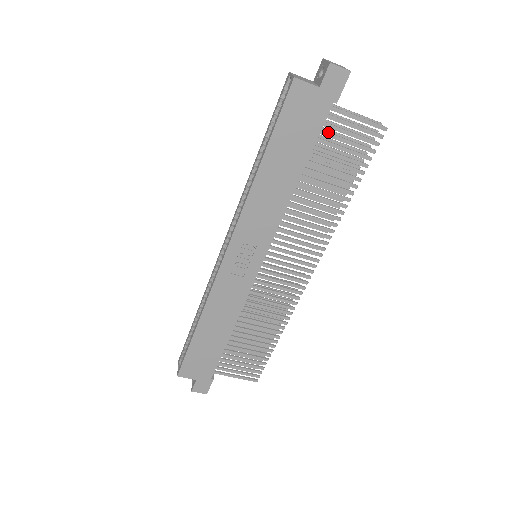
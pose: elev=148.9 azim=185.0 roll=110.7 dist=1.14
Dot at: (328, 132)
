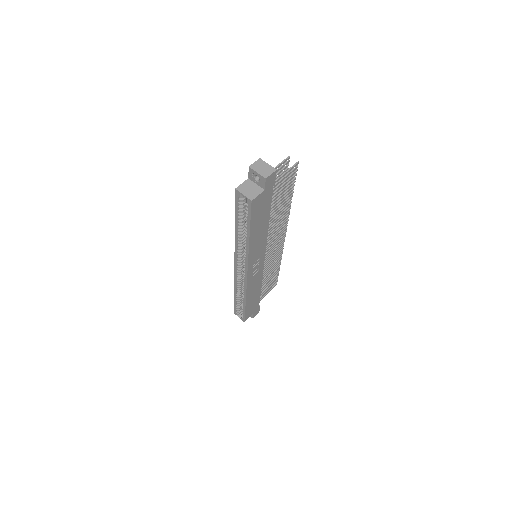
Dot at: occluded
